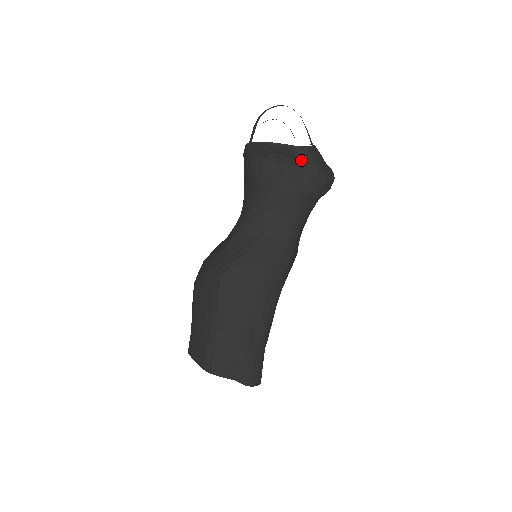
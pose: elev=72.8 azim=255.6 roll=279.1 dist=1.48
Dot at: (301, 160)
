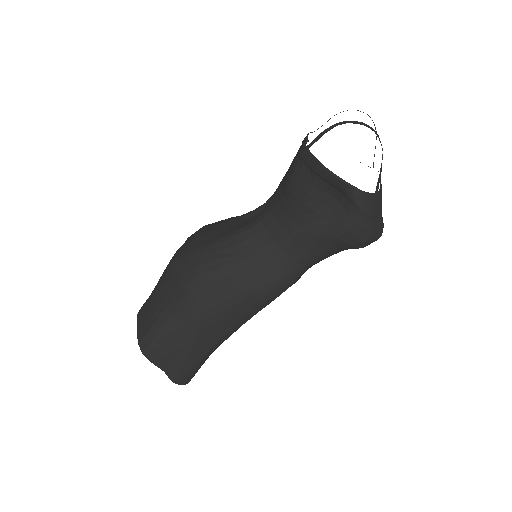
Dot at: (351, 204)
